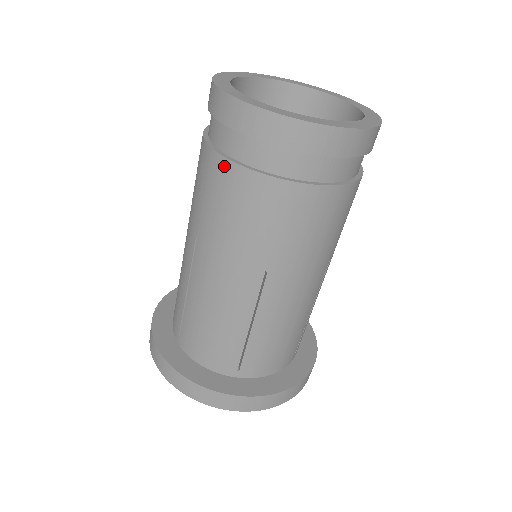
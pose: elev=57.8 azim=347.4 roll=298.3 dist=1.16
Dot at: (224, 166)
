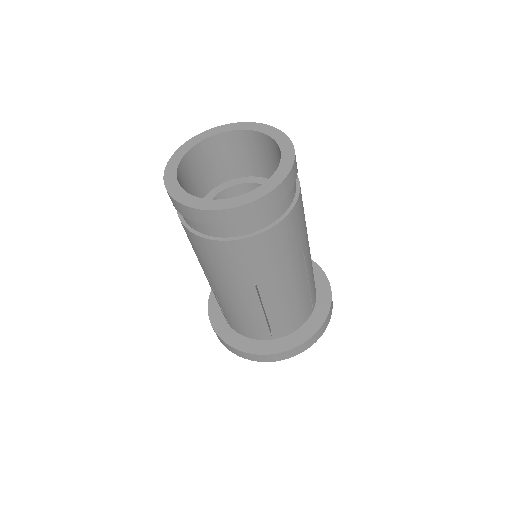
Dot at: (196, 238)
